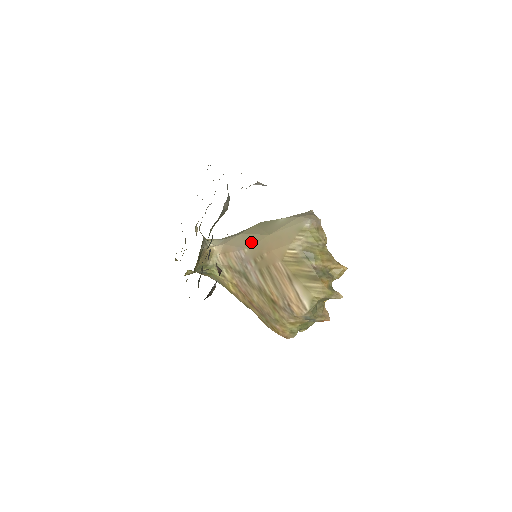
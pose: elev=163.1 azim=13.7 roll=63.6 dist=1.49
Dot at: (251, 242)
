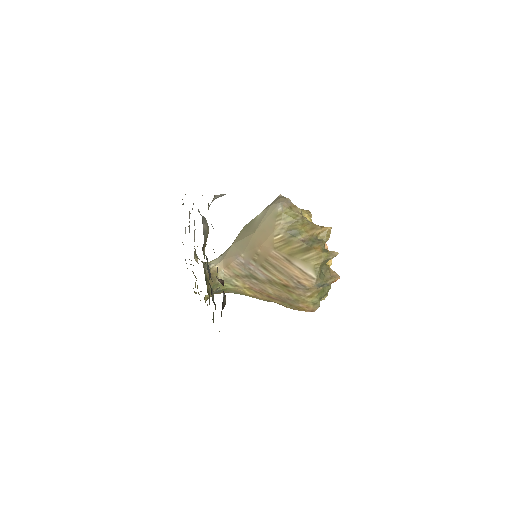
Dot at: (243, 246)
